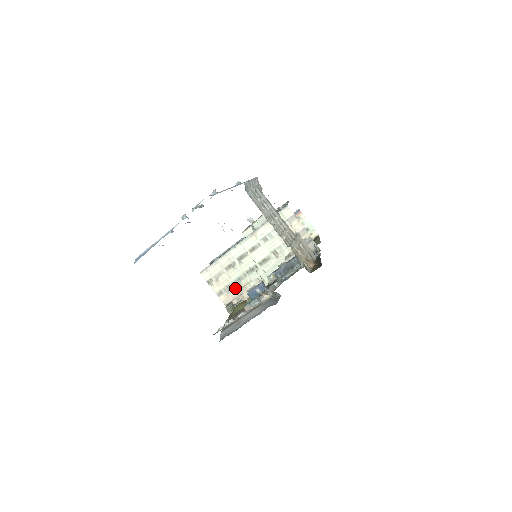
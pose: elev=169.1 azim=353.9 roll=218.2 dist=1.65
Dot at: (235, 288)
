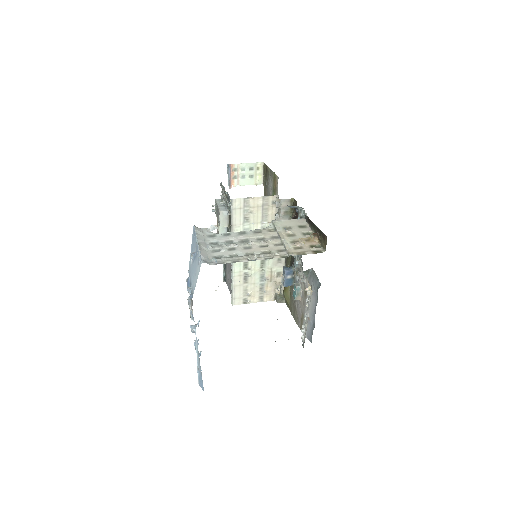
Dot at: (267, 285)
